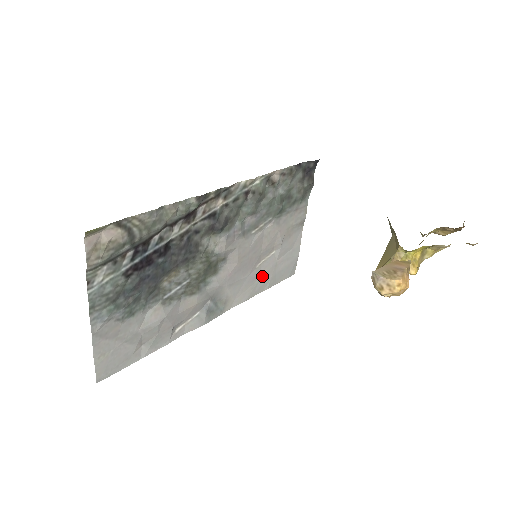
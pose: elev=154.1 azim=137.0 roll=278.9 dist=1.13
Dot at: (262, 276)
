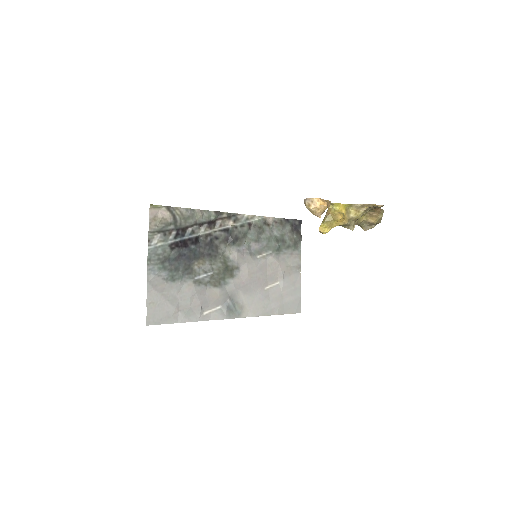
Dot at: (271, 300)
